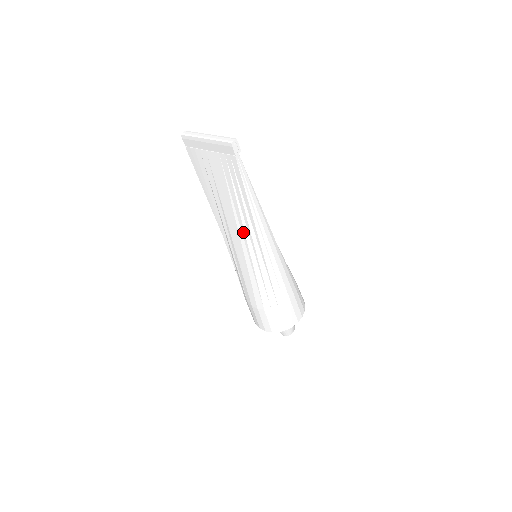
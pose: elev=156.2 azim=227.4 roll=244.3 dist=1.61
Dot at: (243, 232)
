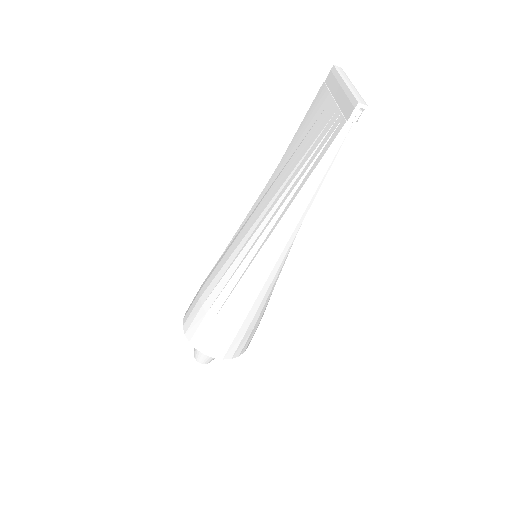
Dot at: (268, 212)
